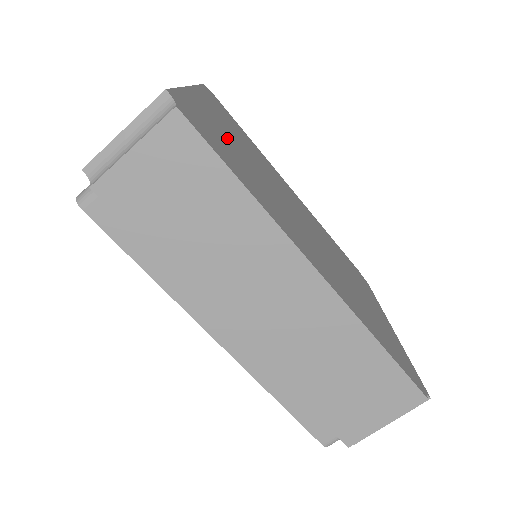
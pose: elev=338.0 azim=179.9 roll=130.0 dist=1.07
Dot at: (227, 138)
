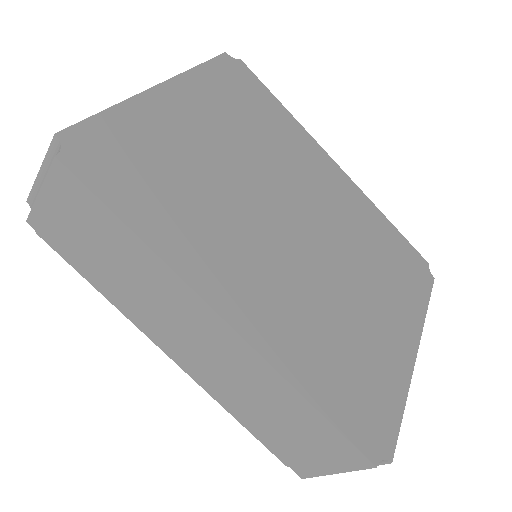
Dot at: (183, 148)
